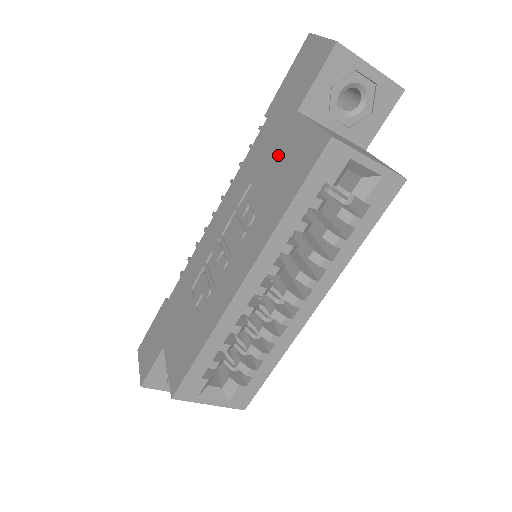
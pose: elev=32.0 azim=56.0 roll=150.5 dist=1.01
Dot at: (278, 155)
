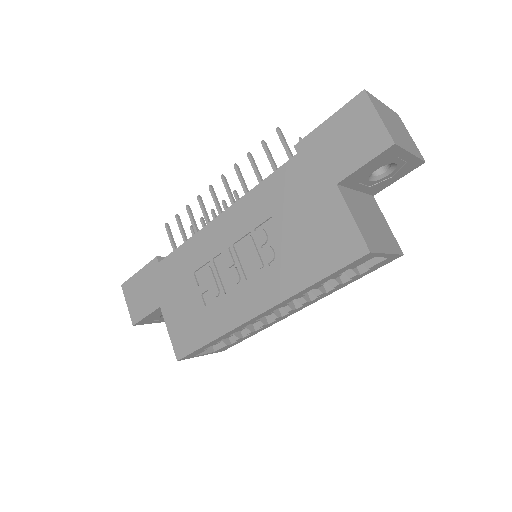
Dot at: (309, 216)
